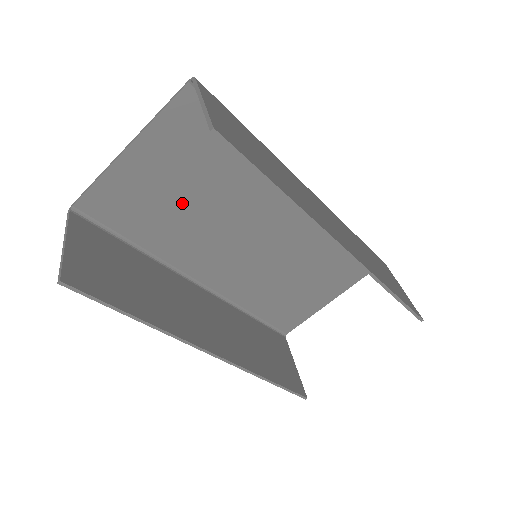
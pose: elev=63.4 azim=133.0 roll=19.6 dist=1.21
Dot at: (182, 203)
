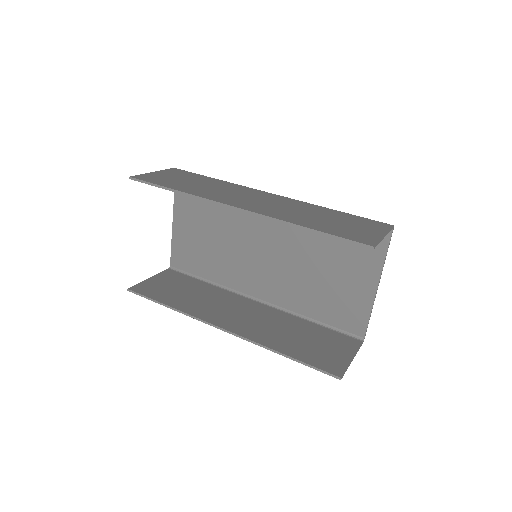
Dot at: (212, 241)
